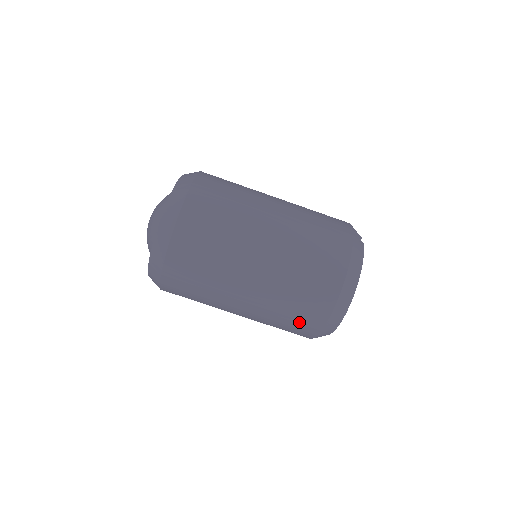
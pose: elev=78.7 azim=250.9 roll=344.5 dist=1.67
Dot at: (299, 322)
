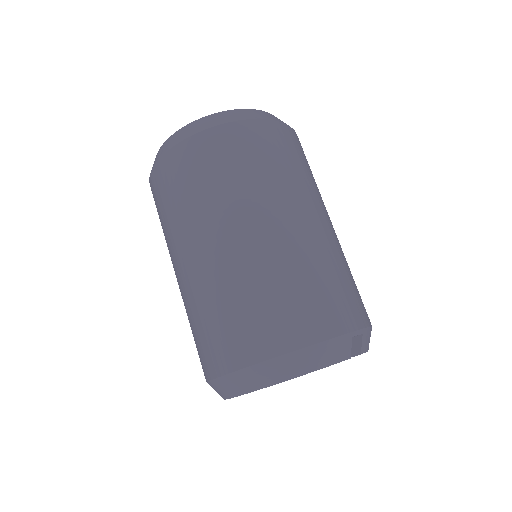
Dot at: (201, 347)
